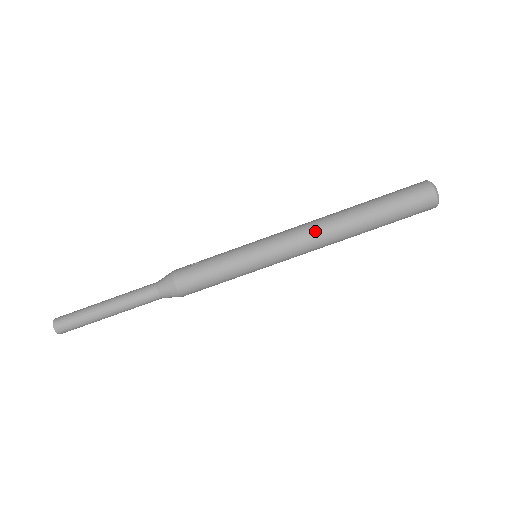
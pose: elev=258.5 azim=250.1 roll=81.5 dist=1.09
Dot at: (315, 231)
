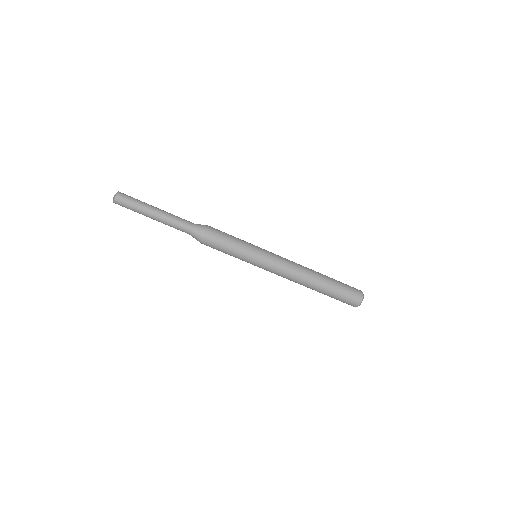
Dot at: (295, 274)
